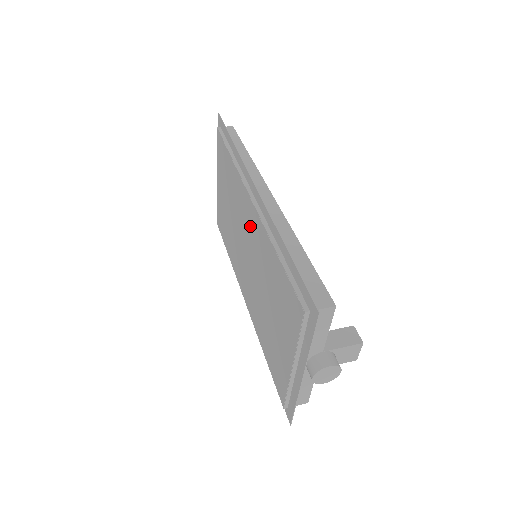
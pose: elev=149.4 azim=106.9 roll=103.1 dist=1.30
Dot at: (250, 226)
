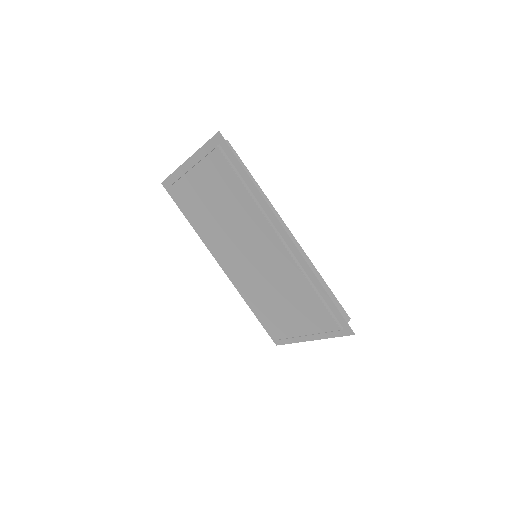
Dot at: (270, 251)
